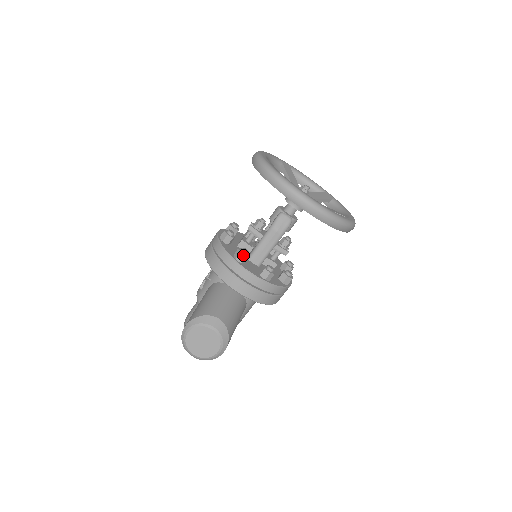
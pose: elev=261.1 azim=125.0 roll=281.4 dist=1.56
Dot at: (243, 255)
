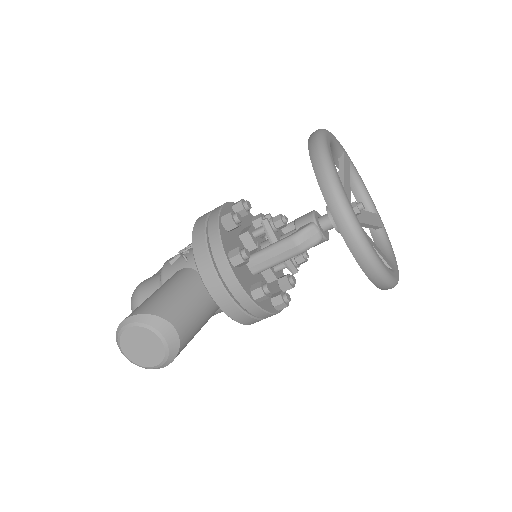
Dot at: (241, 259)
